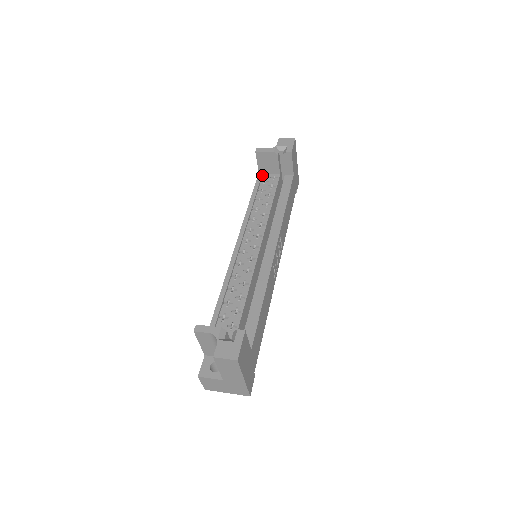
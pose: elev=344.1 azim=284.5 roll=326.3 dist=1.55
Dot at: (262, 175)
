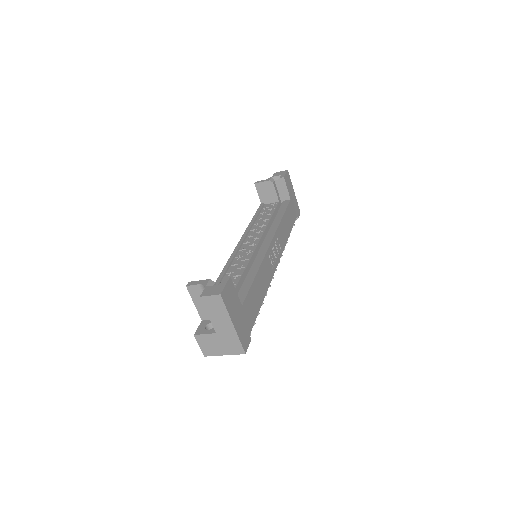
Dot at: (264, 205)
